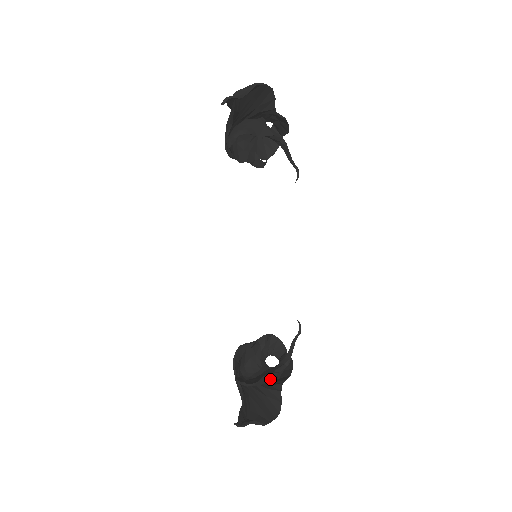
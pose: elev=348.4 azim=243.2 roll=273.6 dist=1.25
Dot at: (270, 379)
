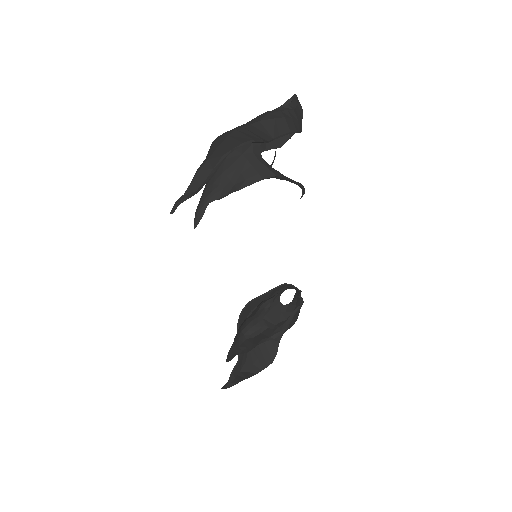
Dot at: occluded
